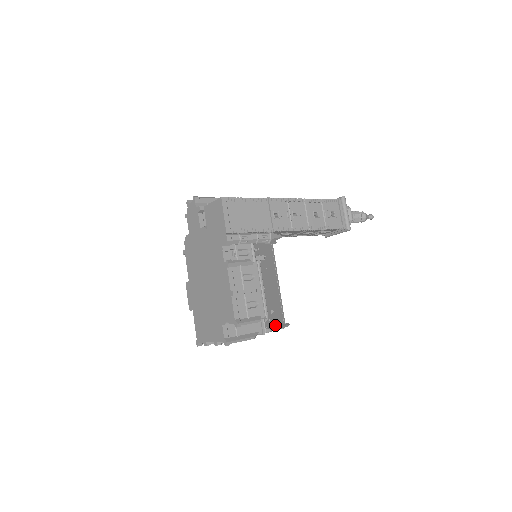
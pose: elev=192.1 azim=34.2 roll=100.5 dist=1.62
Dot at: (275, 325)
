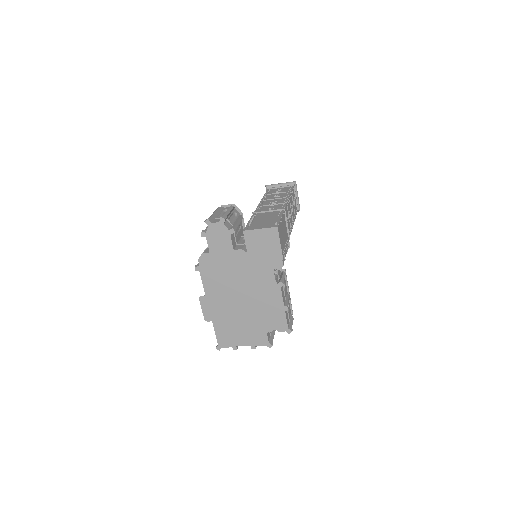
Dot at: occluded
